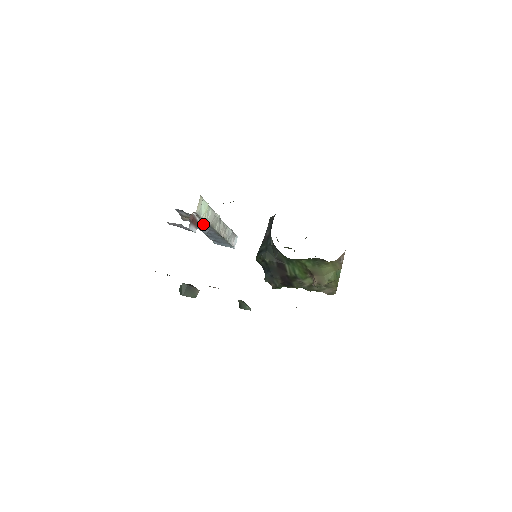
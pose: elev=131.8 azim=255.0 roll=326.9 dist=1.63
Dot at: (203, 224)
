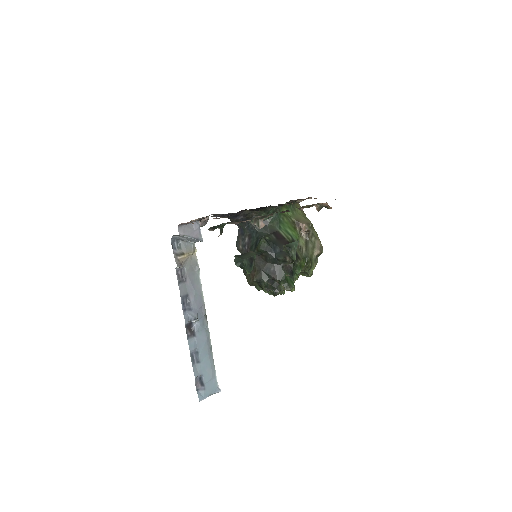
Dot at: (193, 282)
